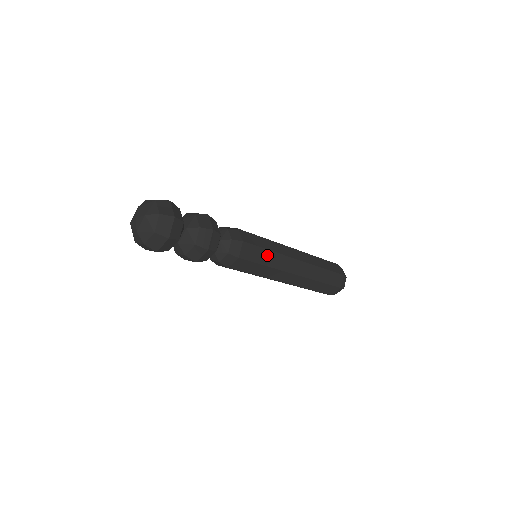
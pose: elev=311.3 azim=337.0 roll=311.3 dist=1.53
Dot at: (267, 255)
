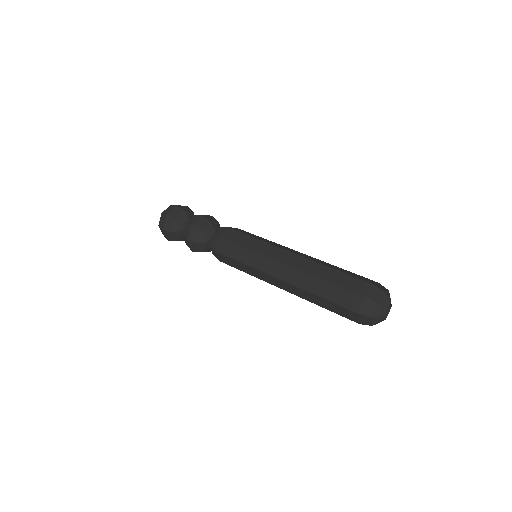
Dot at: (251, 241)
